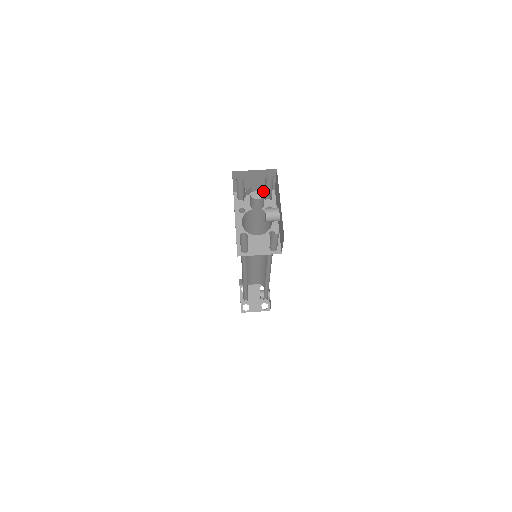
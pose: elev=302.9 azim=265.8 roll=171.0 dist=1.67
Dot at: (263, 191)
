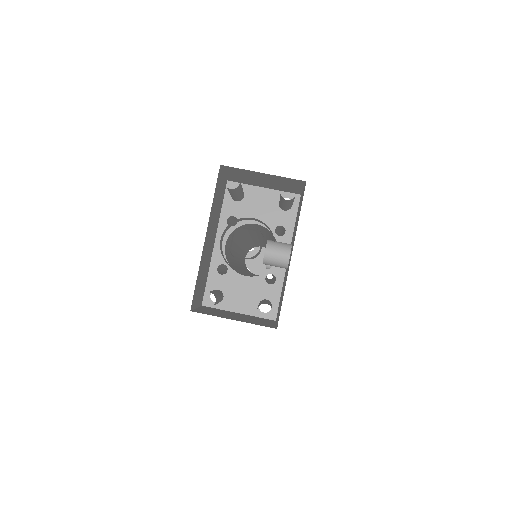
Dot at: occluded
